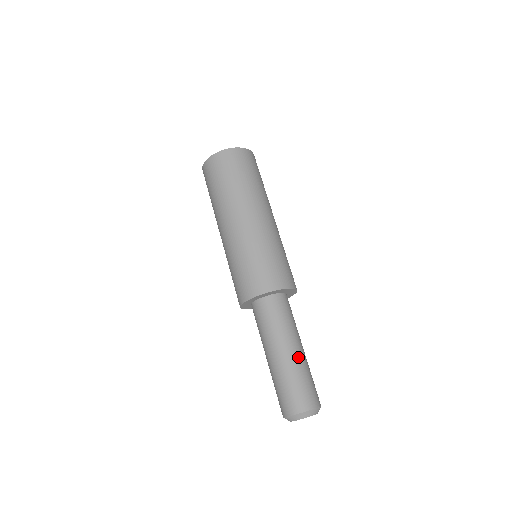
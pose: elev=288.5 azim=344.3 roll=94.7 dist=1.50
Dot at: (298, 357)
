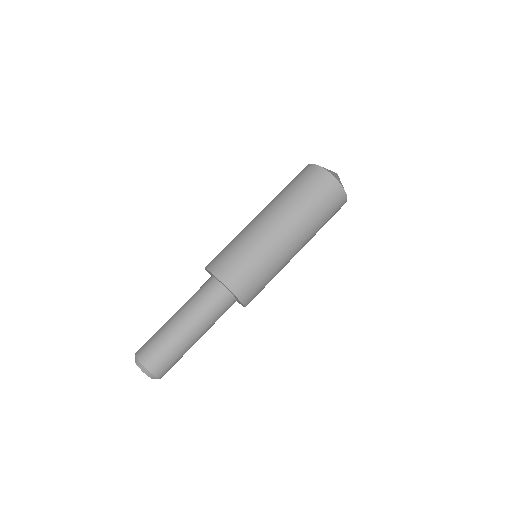
Dot at: (176, 328)
